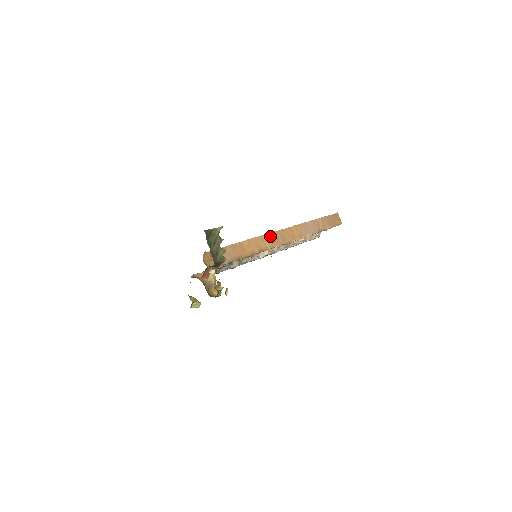
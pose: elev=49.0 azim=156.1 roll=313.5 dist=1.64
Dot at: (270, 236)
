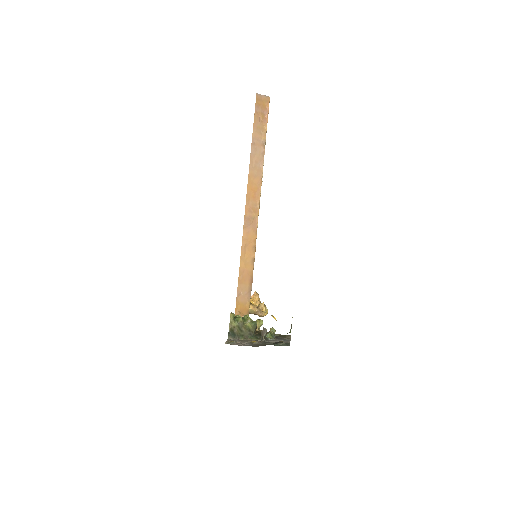
Dot at: (246, 227)
